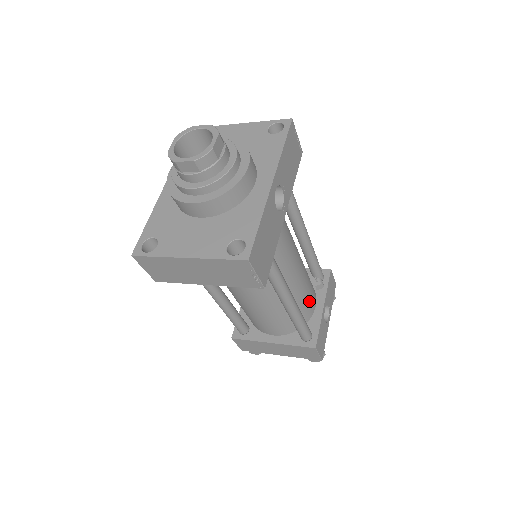
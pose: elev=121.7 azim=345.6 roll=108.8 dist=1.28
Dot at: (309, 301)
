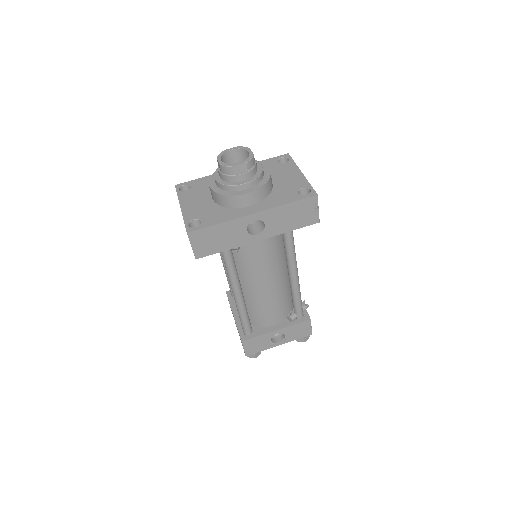
Dot at: (267, 315)
